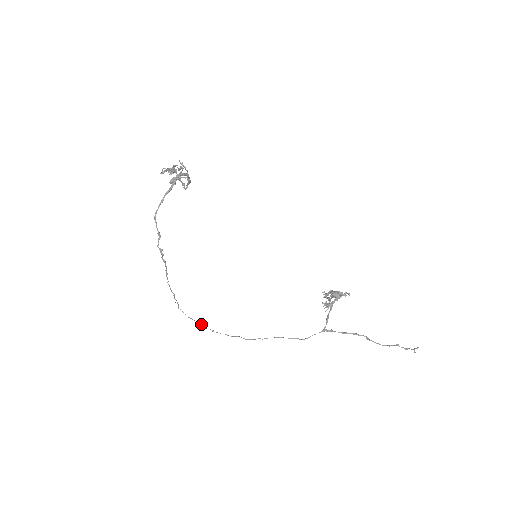
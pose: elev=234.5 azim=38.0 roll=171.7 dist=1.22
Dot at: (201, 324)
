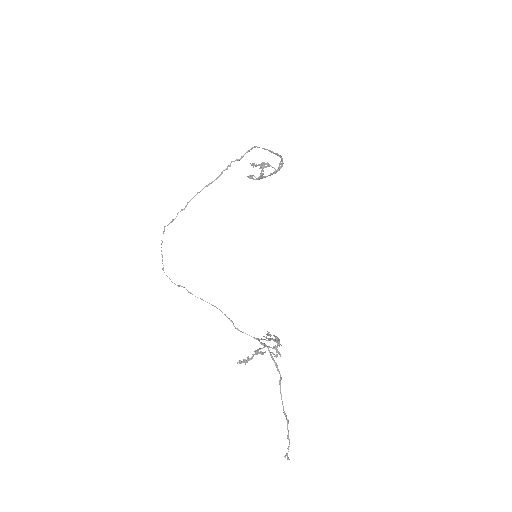
Dot at: occluded
